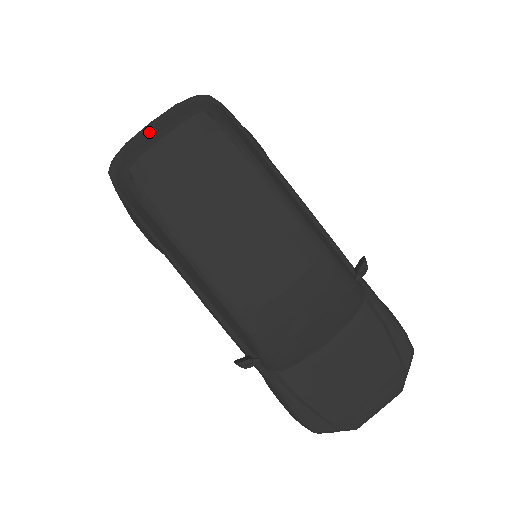
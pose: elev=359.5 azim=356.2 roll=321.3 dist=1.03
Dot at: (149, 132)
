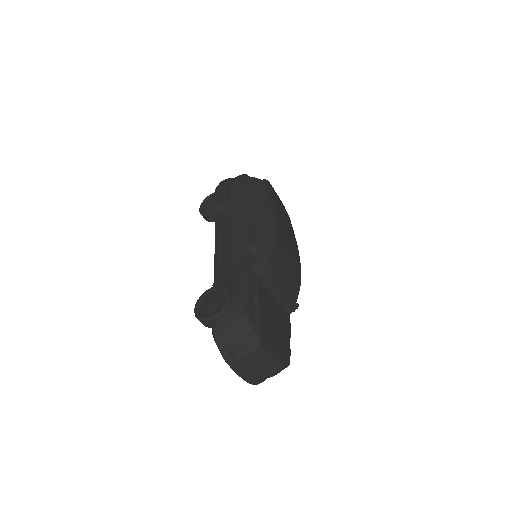
Dot at: occluded
